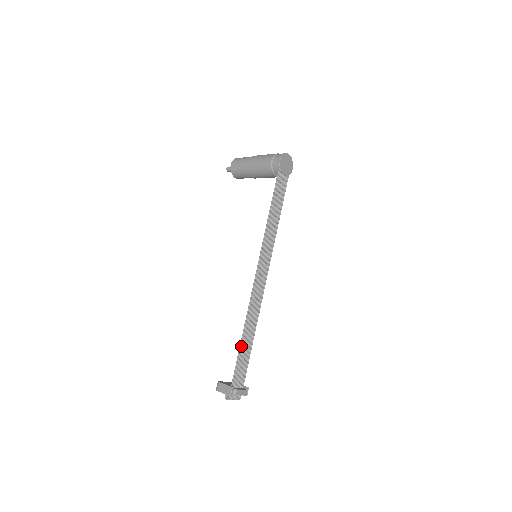
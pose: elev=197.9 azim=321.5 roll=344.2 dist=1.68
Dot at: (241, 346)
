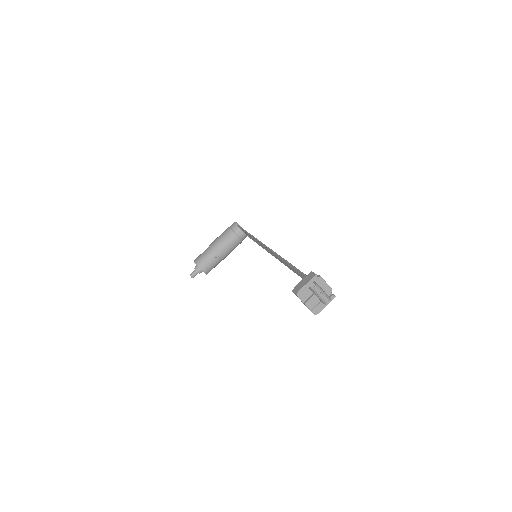
Dot at: (292, 266)
